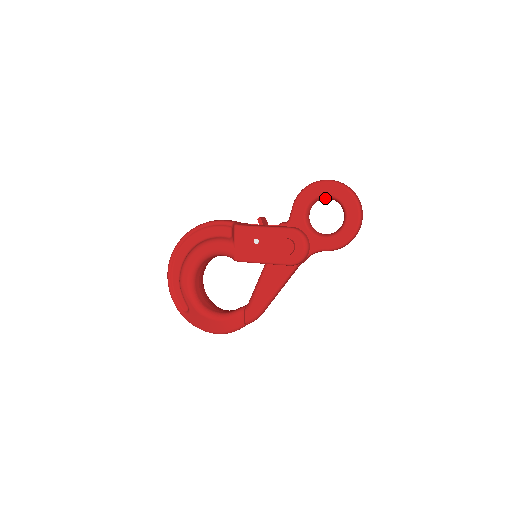
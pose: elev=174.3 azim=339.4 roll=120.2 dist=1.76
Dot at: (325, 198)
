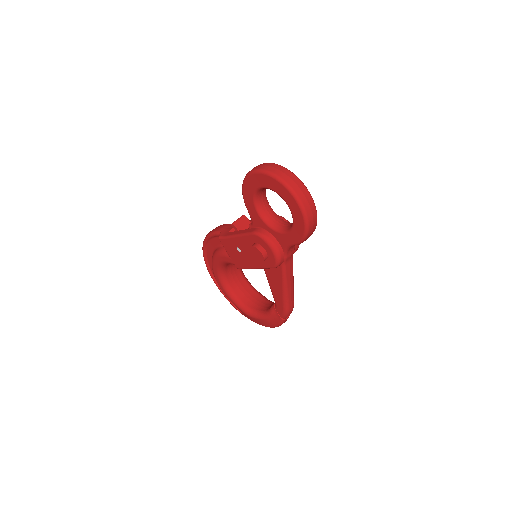
Dot at: (265, 188)
